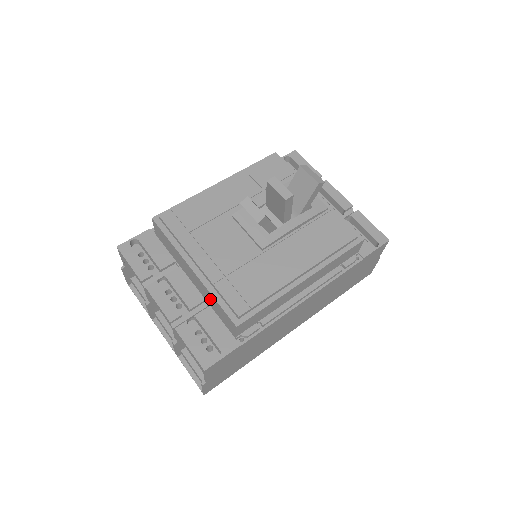
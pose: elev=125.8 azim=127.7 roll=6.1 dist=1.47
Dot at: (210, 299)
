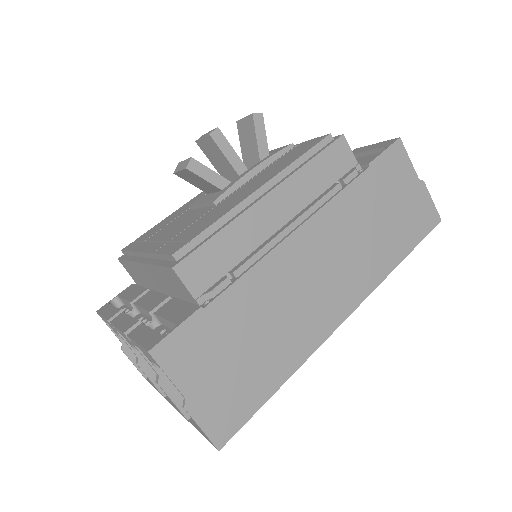
Dot at: (163, 280)
